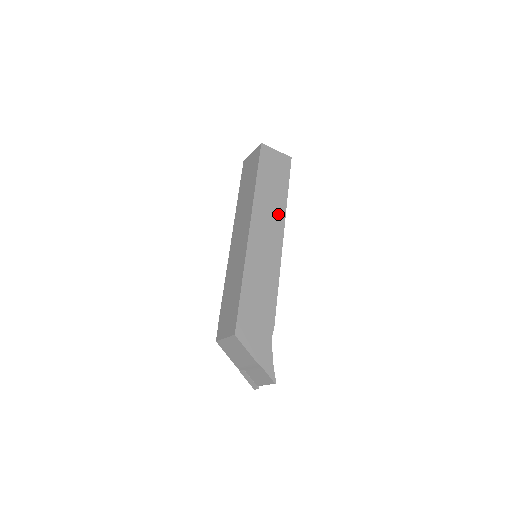
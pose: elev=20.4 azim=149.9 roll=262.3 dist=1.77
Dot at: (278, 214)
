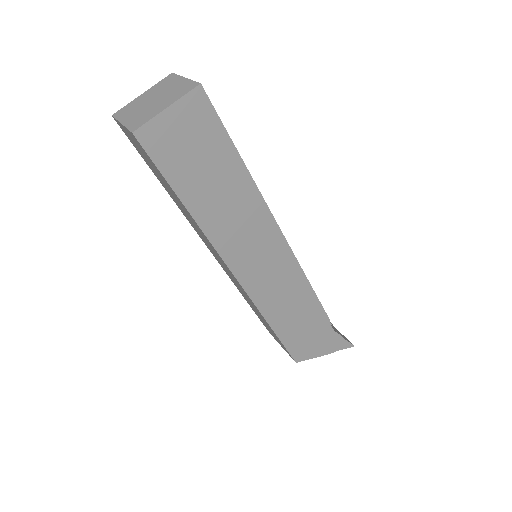
Dot at: (253, 212)
